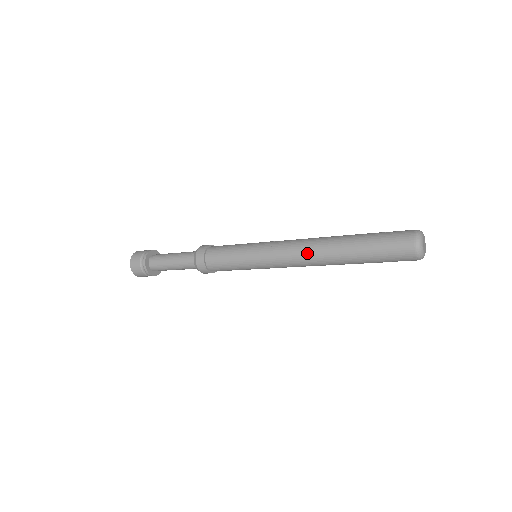
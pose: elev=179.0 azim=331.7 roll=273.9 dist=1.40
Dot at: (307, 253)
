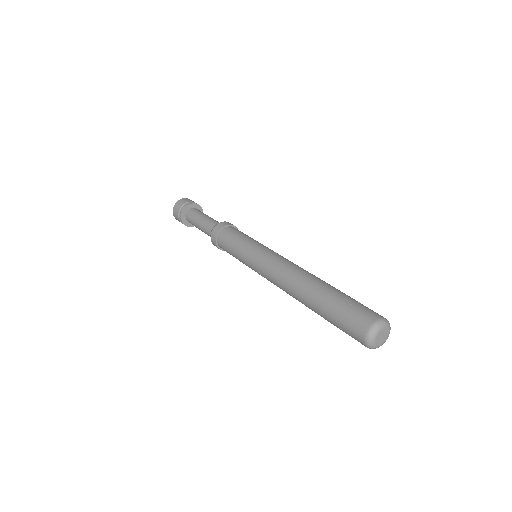
Dot at: (288, 274)
